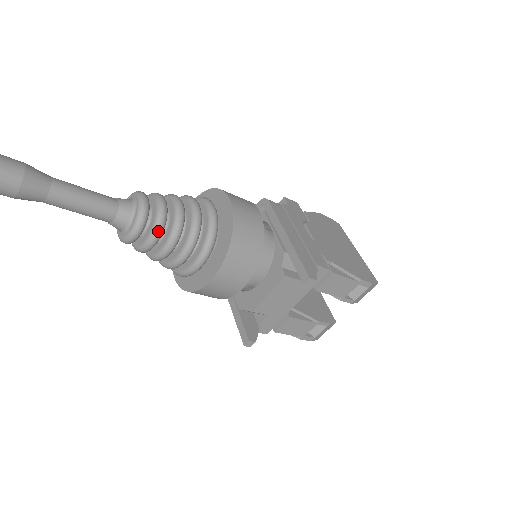
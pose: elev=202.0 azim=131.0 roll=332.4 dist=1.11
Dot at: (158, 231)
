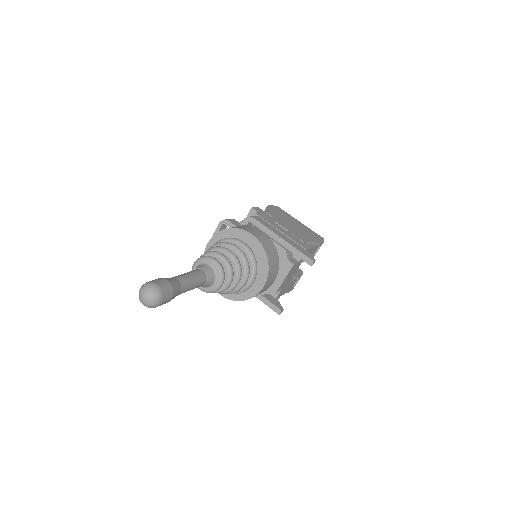
Dot at: (232, 277)
